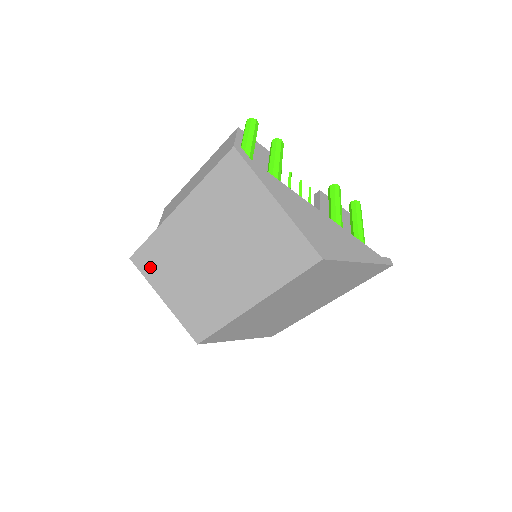
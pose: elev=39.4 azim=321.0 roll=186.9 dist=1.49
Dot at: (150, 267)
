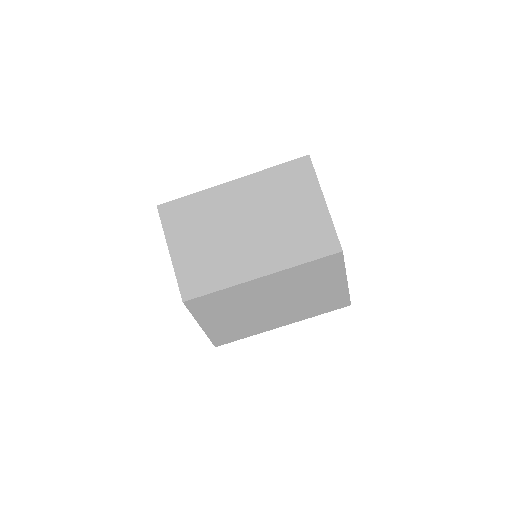
Dot at: (175, 219)
